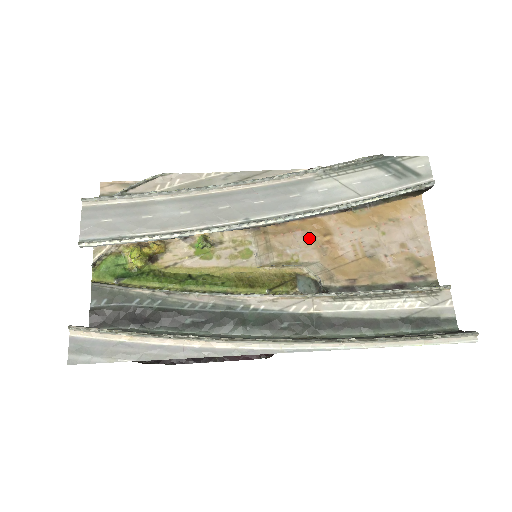
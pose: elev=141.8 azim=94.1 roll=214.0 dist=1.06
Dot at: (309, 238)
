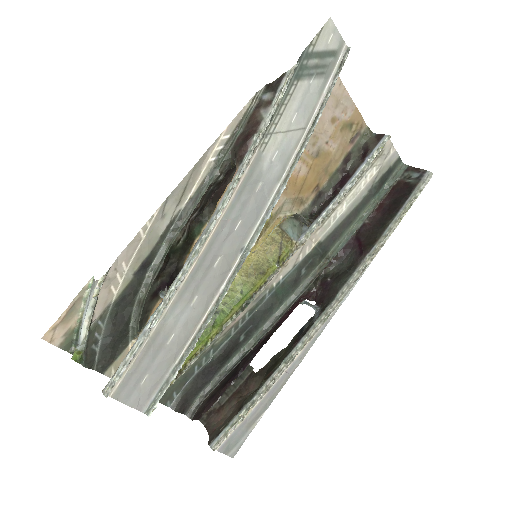
Dot at: occluded
